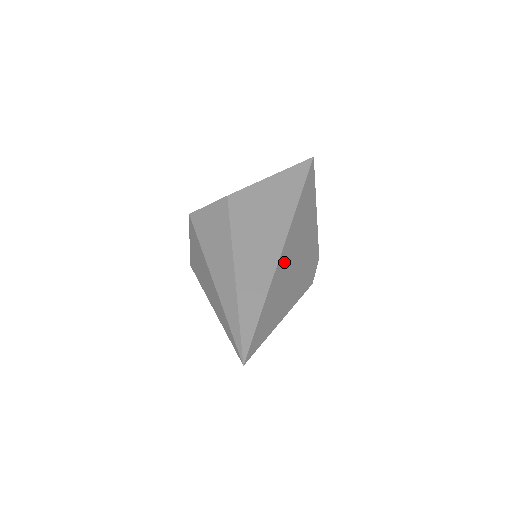
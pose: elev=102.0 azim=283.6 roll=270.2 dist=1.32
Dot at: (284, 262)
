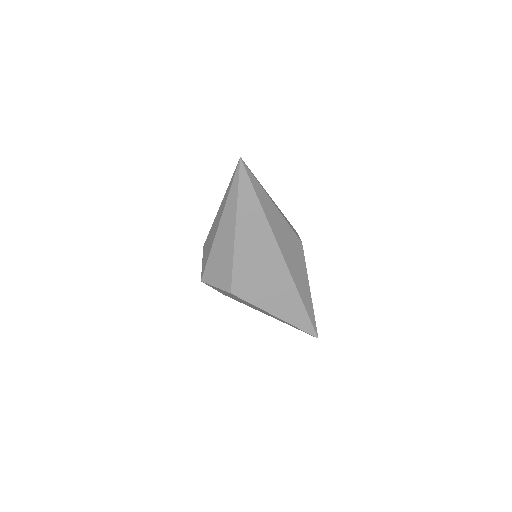
Dot at: occluded
